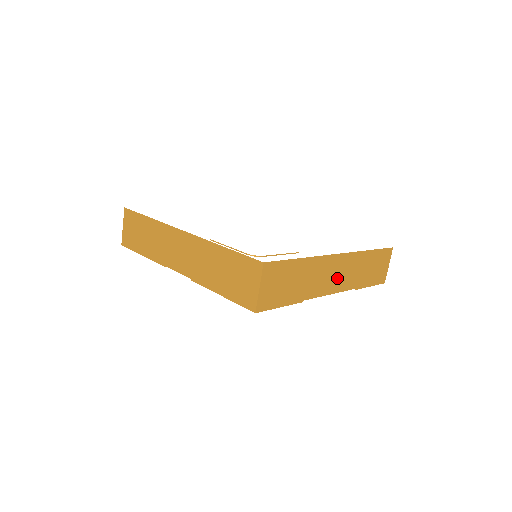
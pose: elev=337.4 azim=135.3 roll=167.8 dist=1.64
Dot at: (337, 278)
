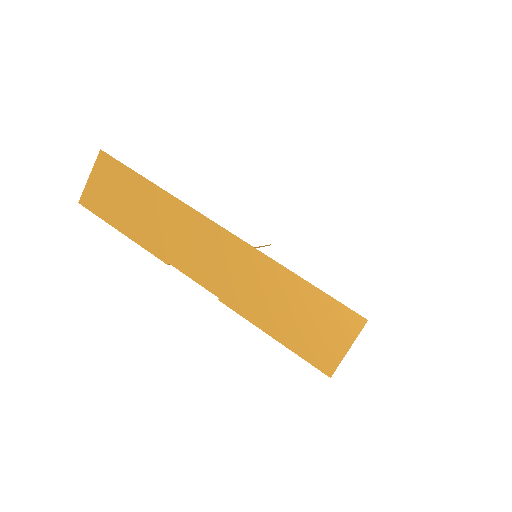
Dot at: occluded
